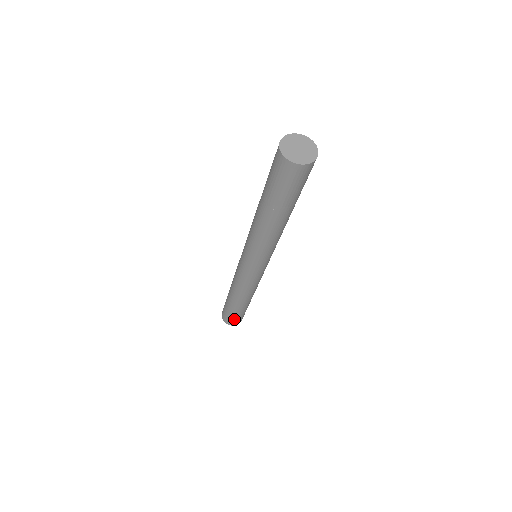
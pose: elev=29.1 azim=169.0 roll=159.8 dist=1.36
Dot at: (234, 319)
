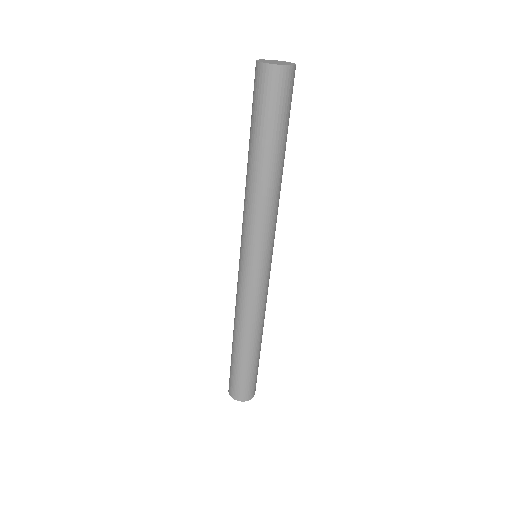
Dot at: (247, 385)
